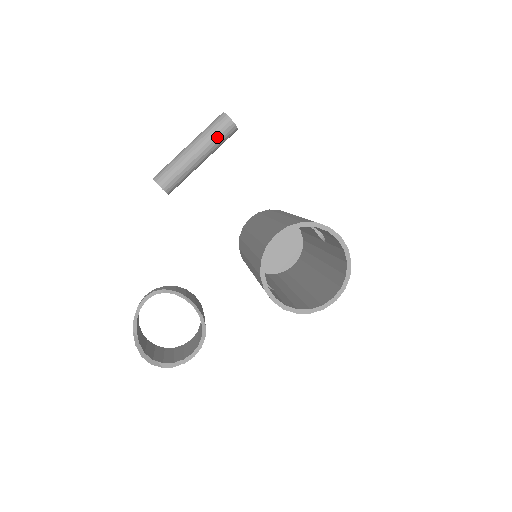
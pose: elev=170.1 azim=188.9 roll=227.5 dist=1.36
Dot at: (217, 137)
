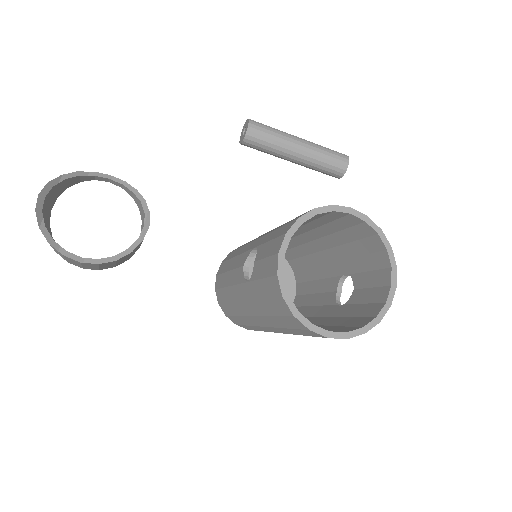
Dot at: (326, 158)
